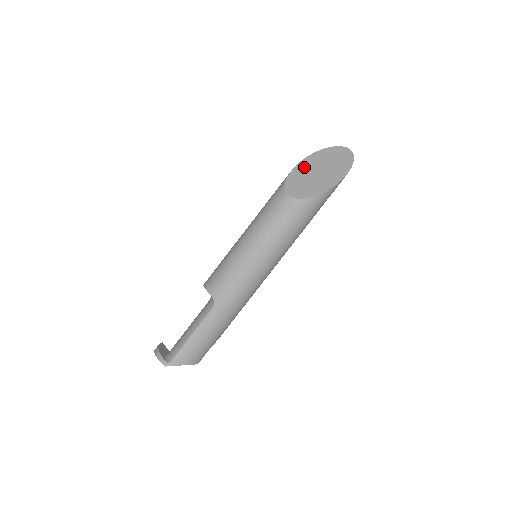
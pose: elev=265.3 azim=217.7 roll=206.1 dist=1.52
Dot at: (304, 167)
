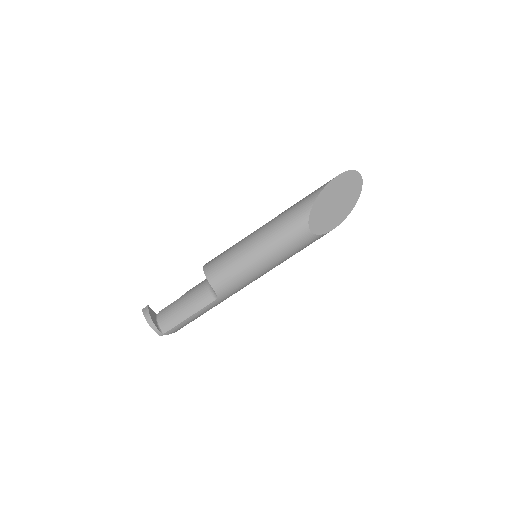
Dot at: (326, 196)
